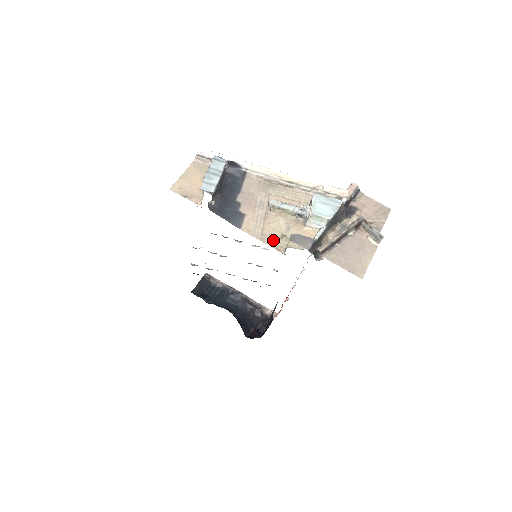
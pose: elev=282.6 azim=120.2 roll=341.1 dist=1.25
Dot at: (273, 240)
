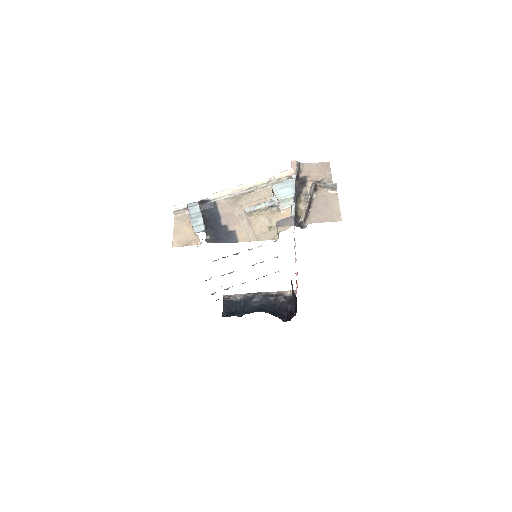
Dot at: (265, 235)
